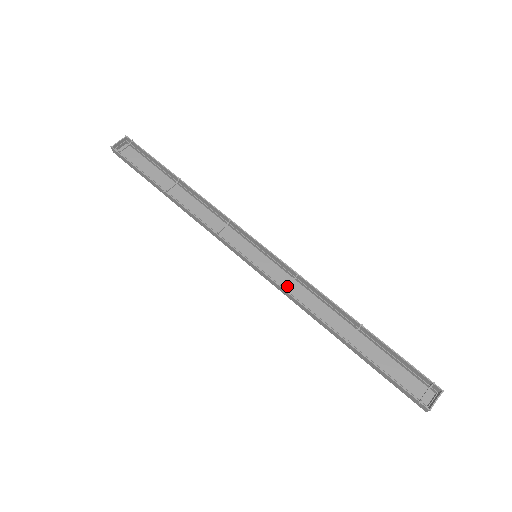
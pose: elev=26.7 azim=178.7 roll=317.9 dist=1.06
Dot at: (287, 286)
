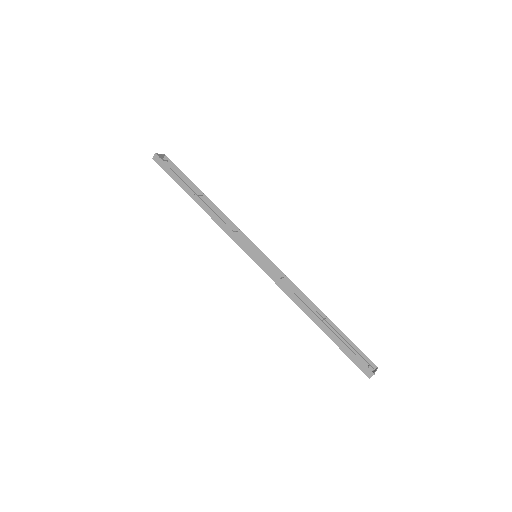
Dot at: (279, 278)
